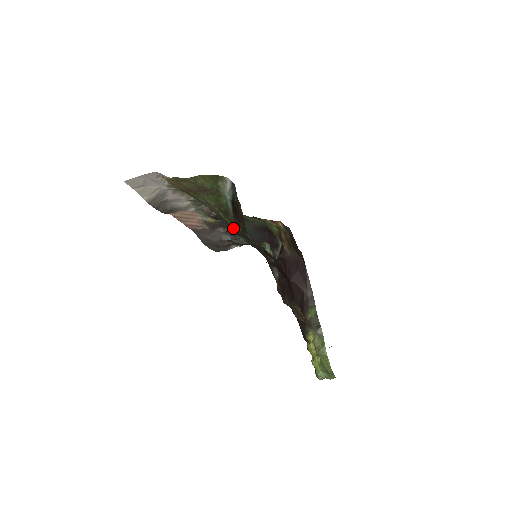
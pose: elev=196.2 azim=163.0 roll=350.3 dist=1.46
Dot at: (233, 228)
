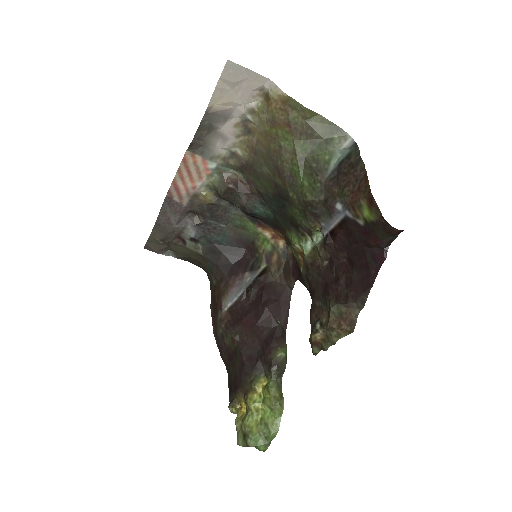
Dot at: (308, 193)
